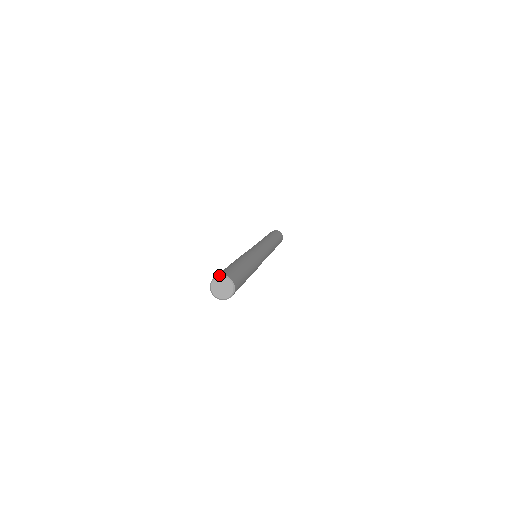
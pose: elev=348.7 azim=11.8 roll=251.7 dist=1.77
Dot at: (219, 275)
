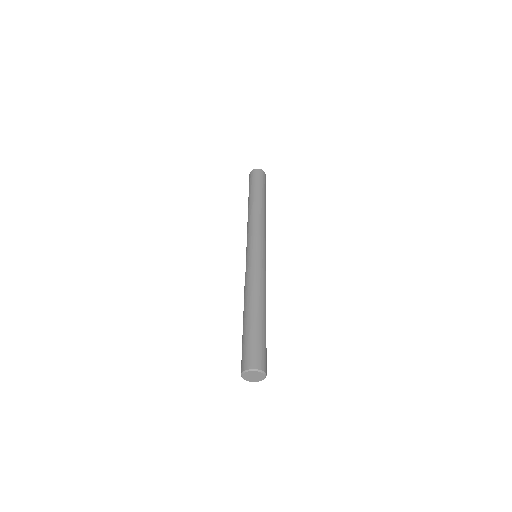
Dot at: (244, 371)
